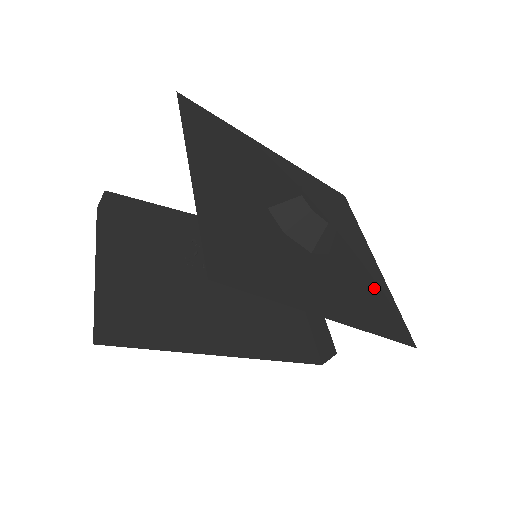
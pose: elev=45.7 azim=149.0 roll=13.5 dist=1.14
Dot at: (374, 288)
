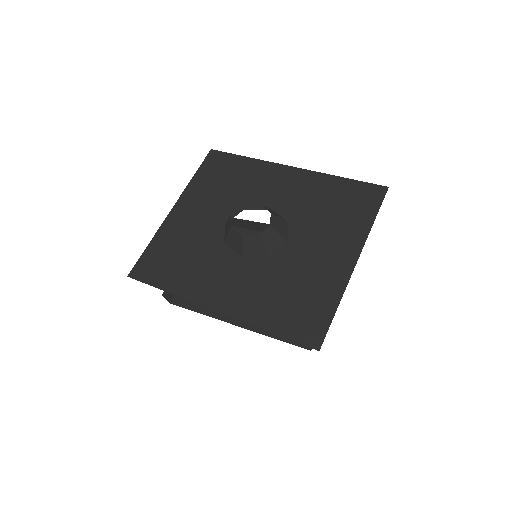
Dot at: (312, 289)
